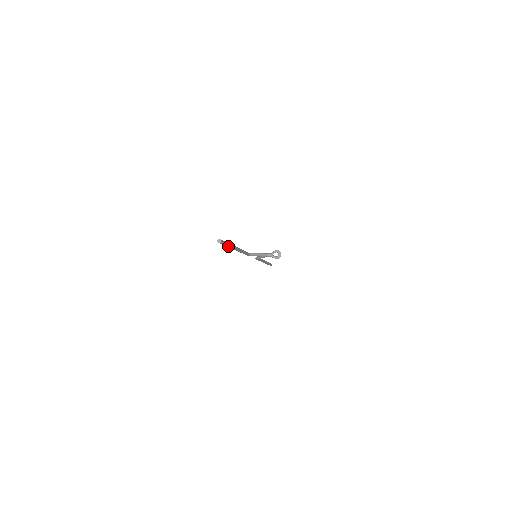
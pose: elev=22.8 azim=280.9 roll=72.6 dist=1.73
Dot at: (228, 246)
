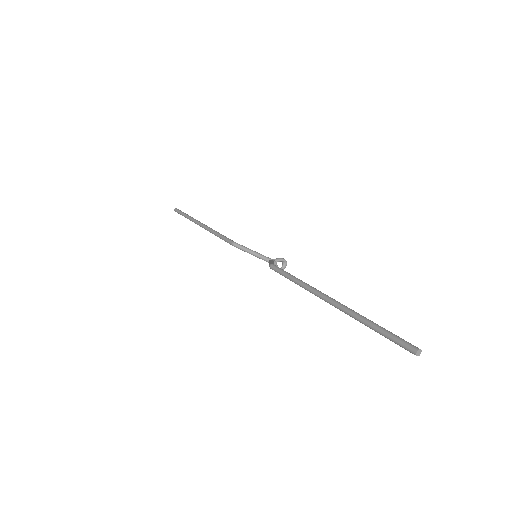
Dot at: (372, 328)
